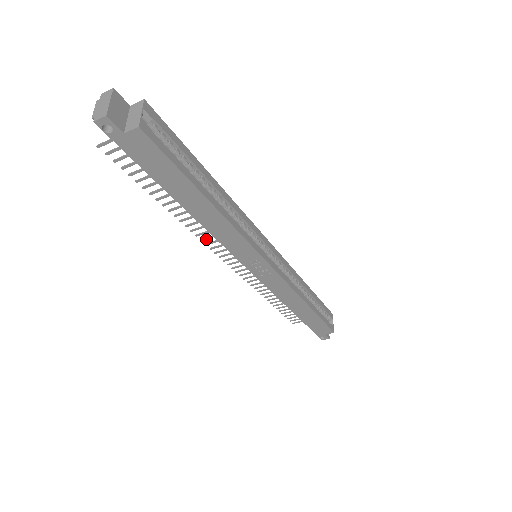
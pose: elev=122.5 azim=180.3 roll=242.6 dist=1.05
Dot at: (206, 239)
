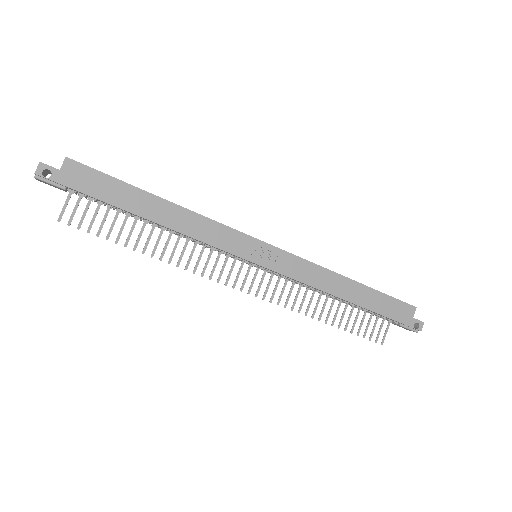
Dot at: occluded
